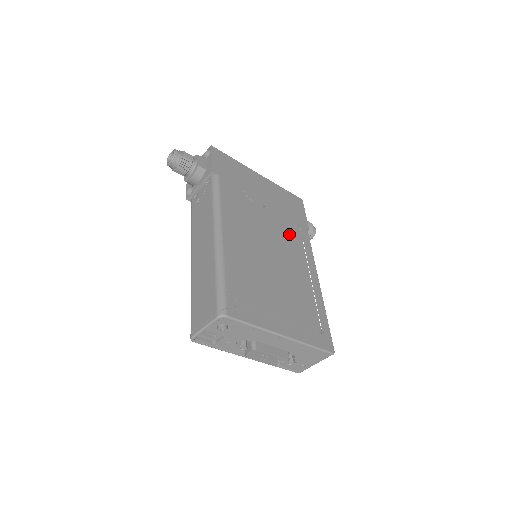
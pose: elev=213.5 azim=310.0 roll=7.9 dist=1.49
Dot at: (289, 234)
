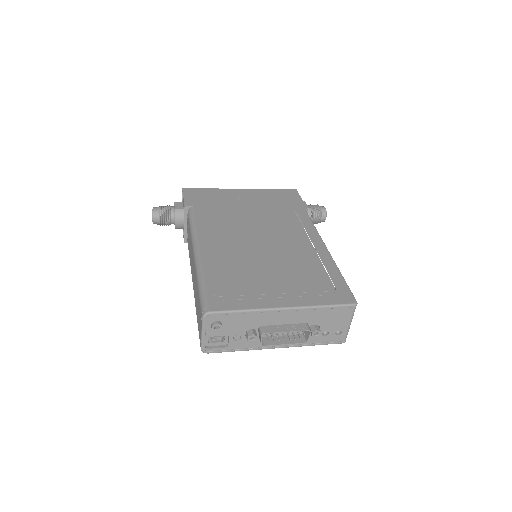
Dot at: (281, 222)
